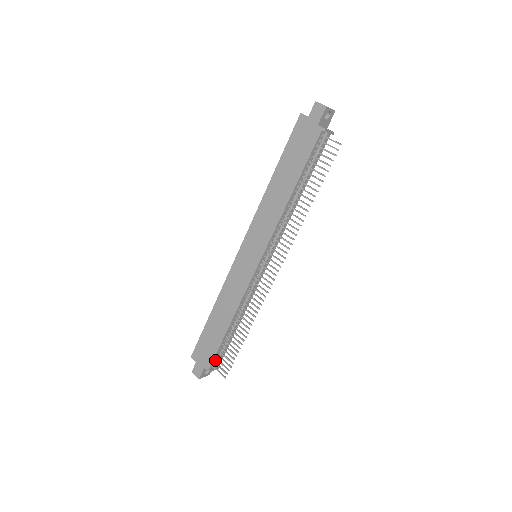
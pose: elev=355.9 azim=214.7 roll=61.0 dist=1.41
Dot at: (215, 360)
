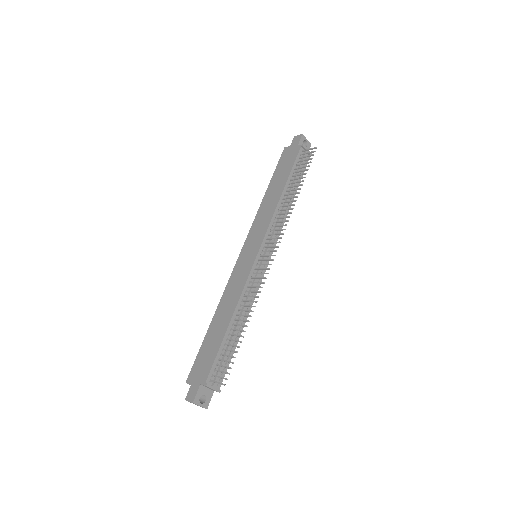
Dot at: (213, 373)
